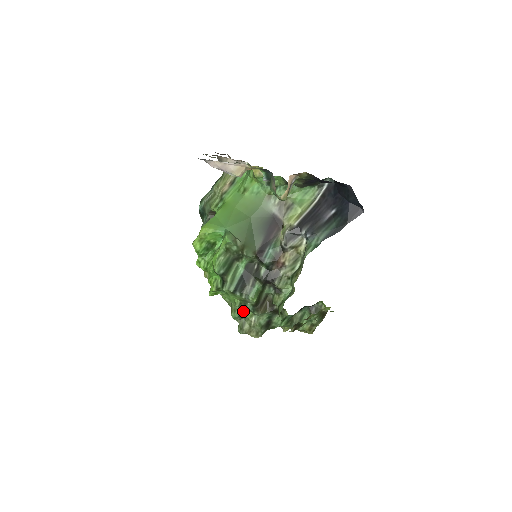
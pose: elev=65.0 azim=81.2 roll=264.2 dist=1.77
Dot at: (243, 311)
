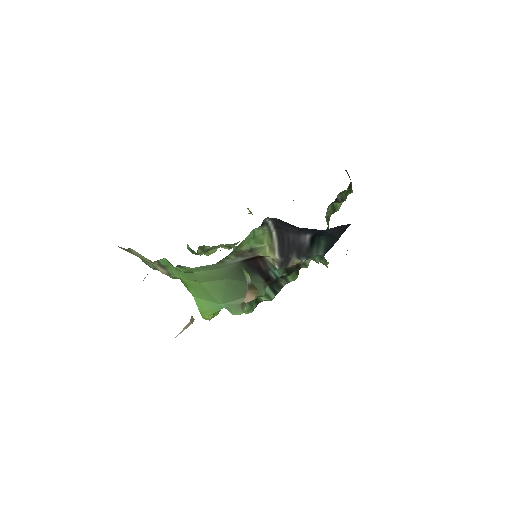
Dot at: occluded
